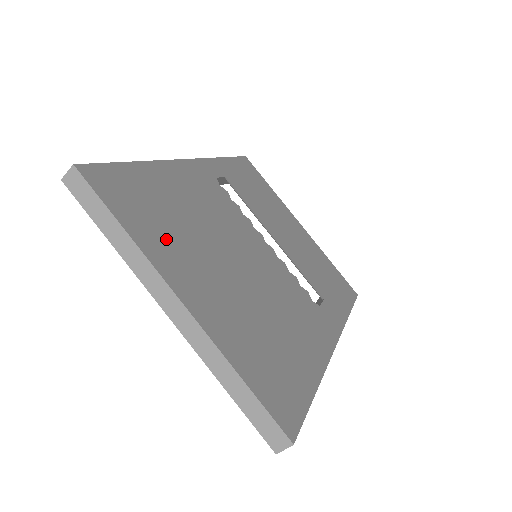
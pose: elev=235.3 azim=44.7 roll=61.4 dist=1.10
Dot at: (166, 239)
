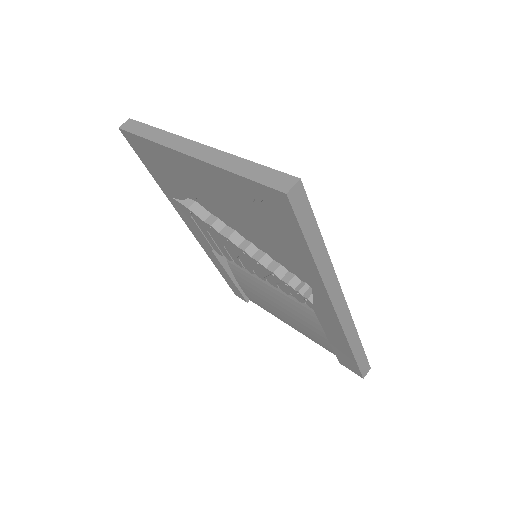
Dot at: occluded
